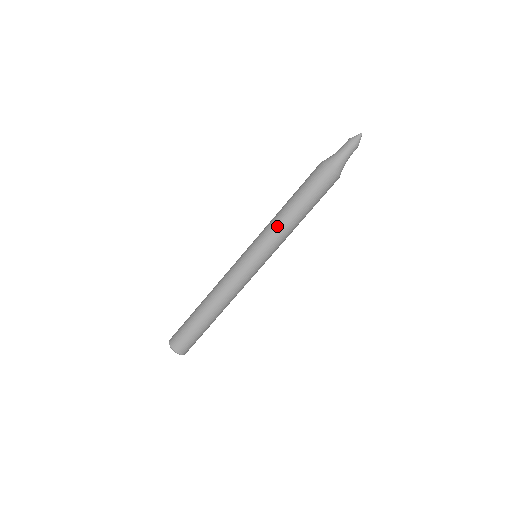
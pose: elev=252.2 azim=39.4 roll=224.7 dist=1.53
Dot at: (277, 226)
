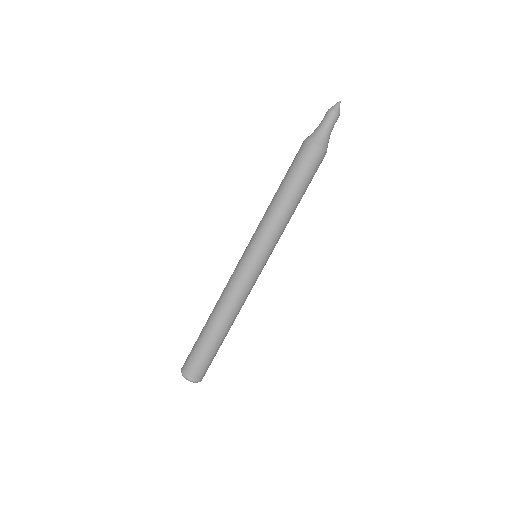
Dot at: (274, 219)
